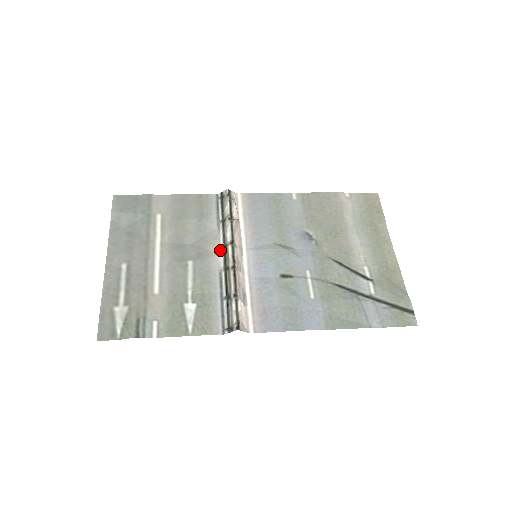
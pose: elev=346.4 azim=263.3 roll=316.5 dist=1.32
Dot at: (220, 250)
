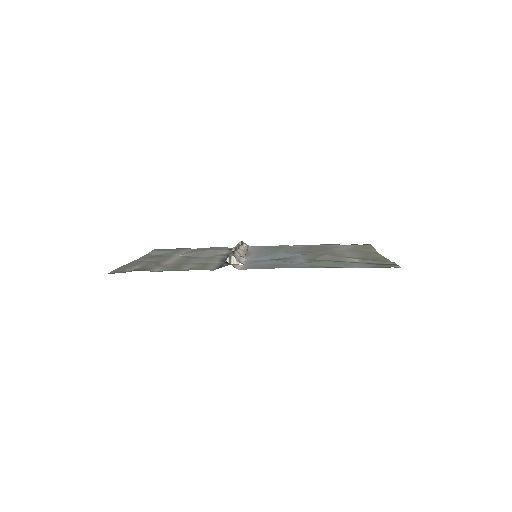
Dot at: occluded
